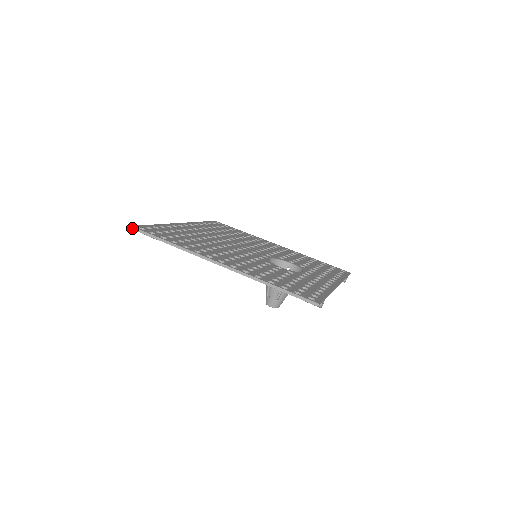
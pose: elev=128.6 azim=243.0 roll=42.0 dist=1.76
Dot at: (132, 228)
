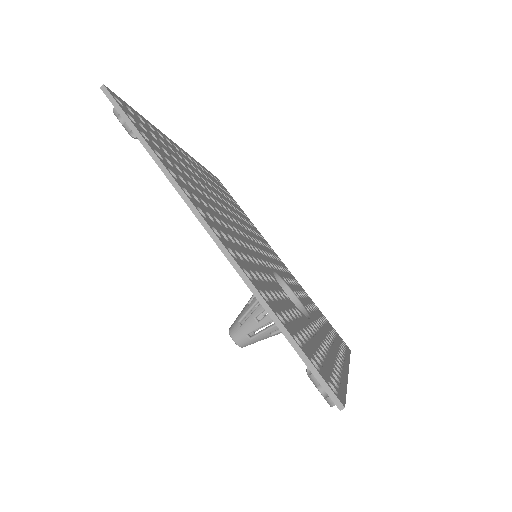
Dot at: (103, 88)
